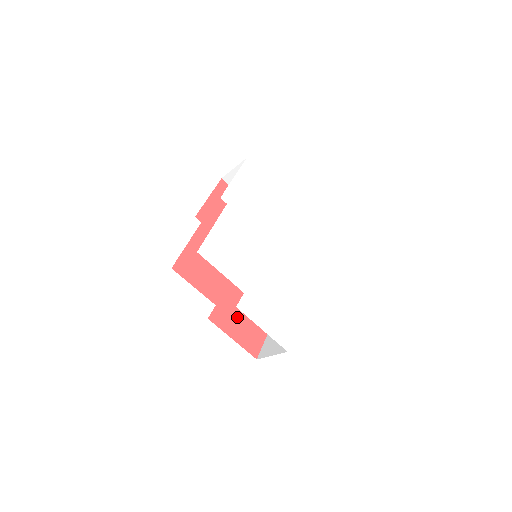
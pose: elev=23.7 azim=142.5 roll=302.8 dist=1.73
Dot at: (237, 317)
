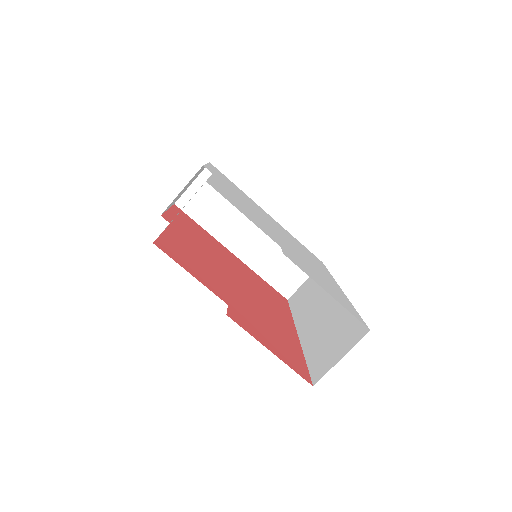
Dot at: (260, 329)
